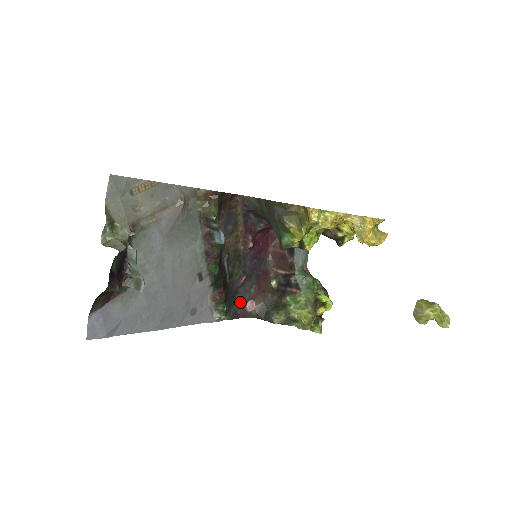
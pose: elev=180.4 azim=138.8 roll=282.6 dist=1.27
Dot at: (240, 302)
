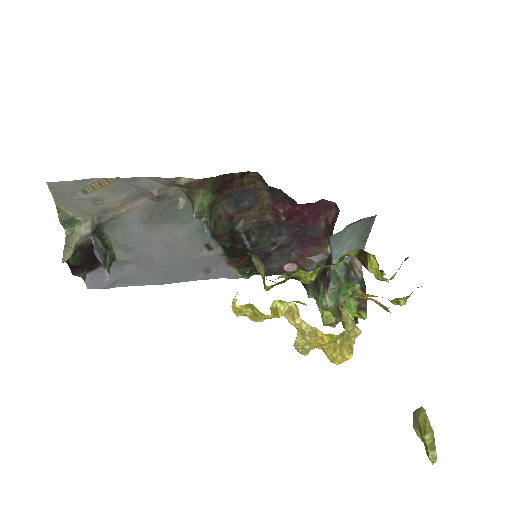
Dot at: (276, 262)
